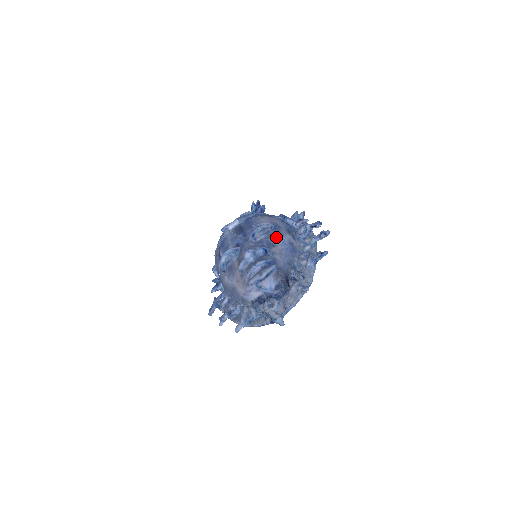
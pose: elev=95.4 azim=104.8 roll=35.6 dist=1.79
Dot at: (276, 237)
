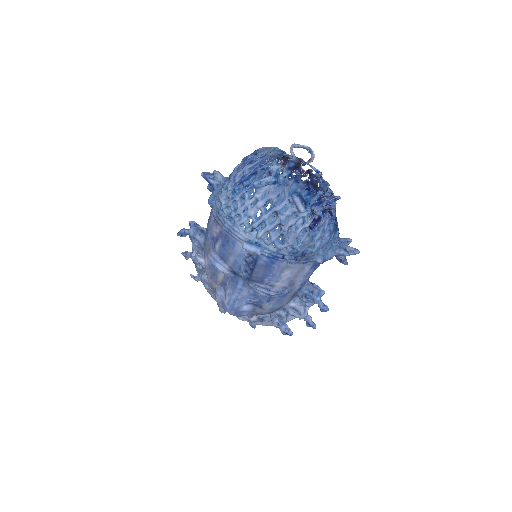
Dot at: (271, 305)
